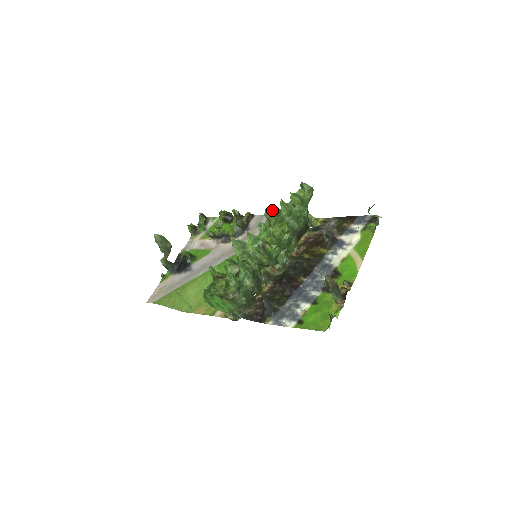
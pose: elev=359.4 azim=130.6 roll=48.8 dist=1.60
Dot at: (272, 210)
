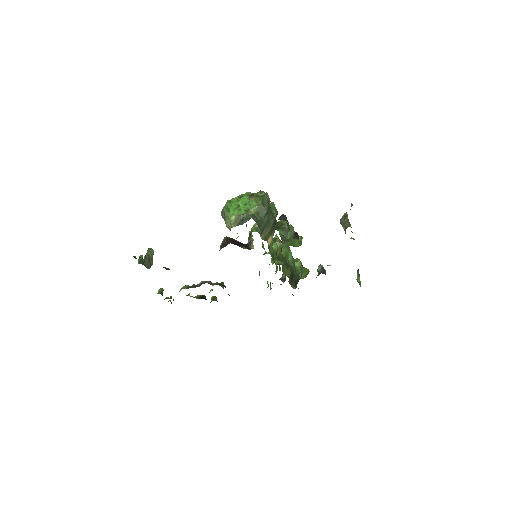
Dot at: occluded
